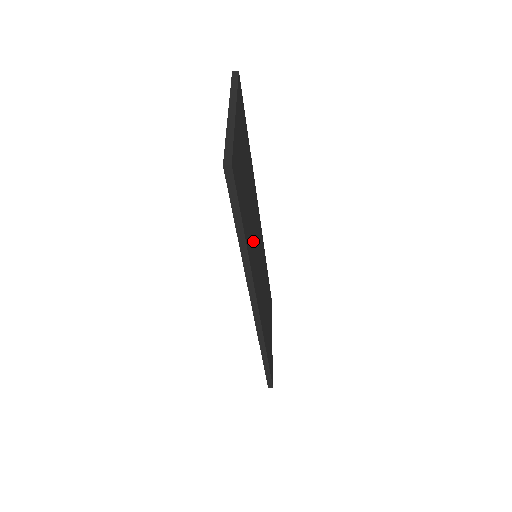
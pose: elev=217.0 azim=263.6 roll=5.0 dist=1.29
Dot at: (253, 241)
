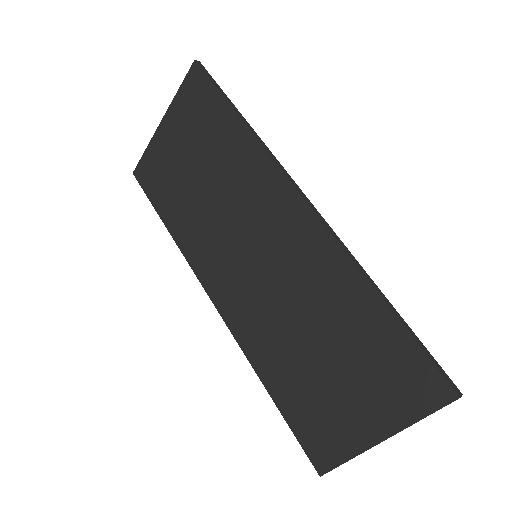
Dot at: occluded
